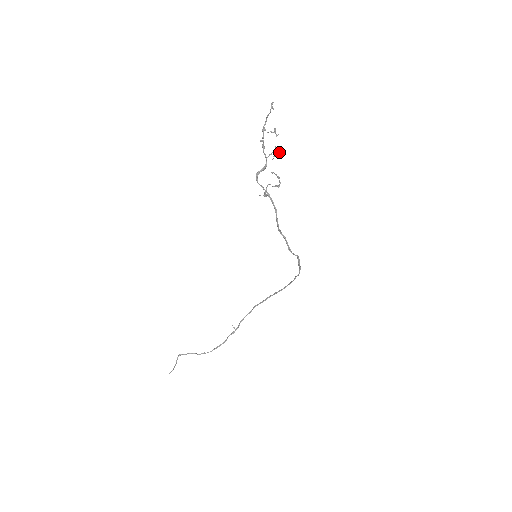
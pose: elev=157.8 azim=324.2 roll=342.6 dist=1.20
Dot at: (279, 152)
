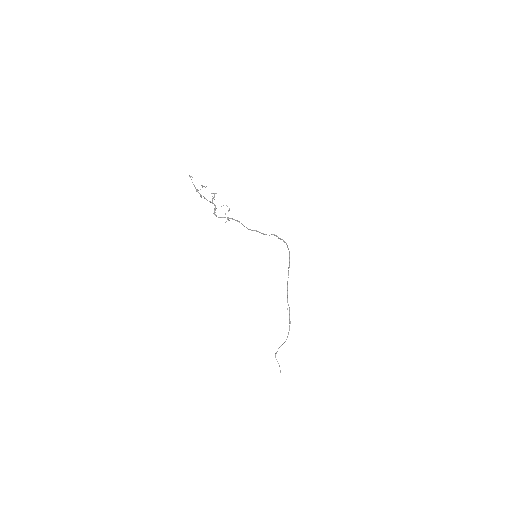
Dot at: (214, 194)
